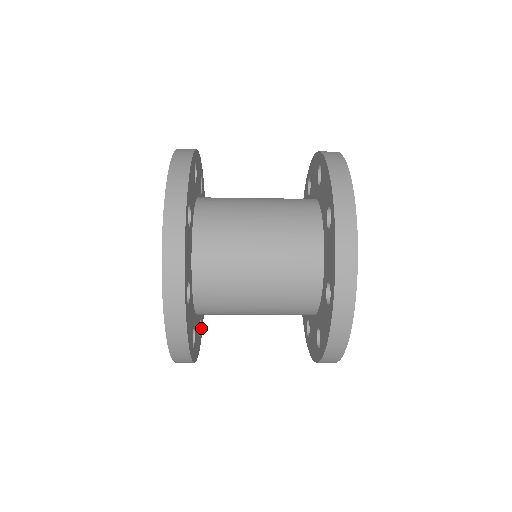
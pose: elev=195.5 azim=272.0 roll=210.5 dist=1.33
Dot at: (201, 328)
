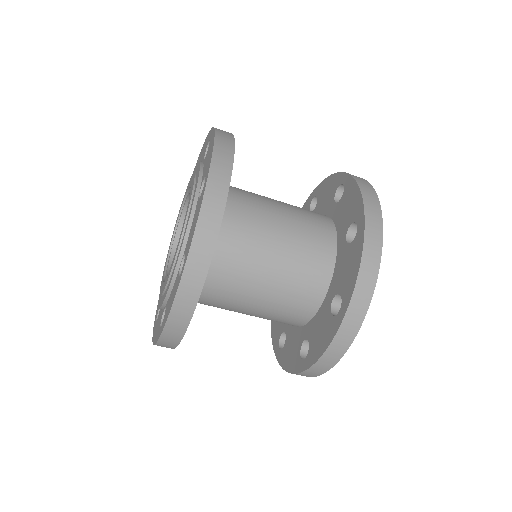
Dot at: occluded
